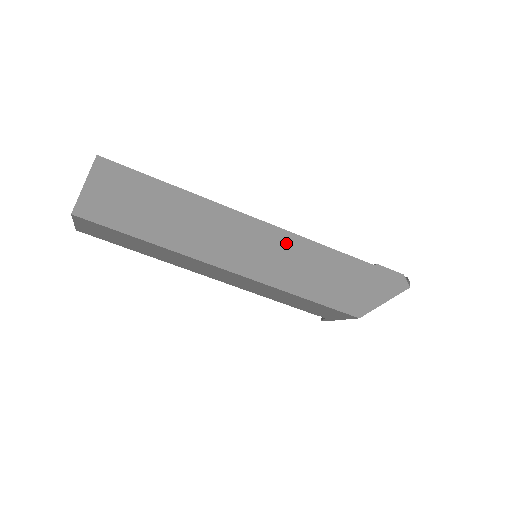
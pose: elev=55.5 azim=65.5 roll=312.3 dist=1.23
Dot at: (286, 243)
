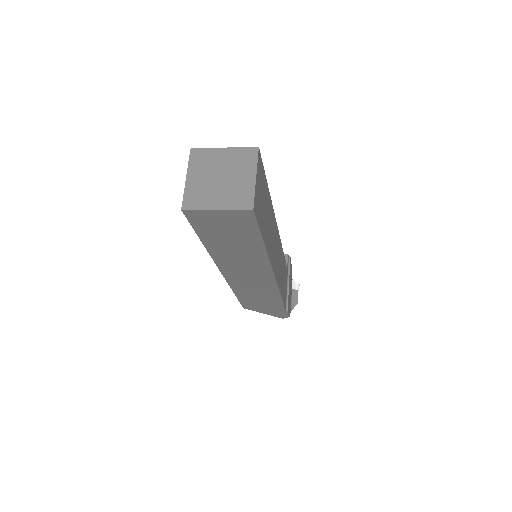
Dot at: (268, 287)
